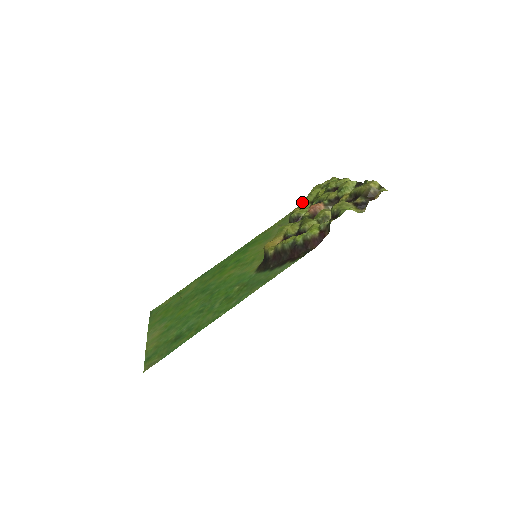
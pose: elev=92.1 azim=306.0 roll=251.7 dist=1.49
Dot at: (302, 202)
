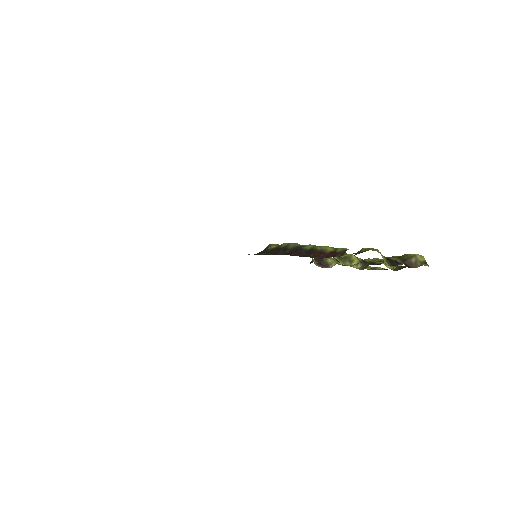
Dot at: occluded
